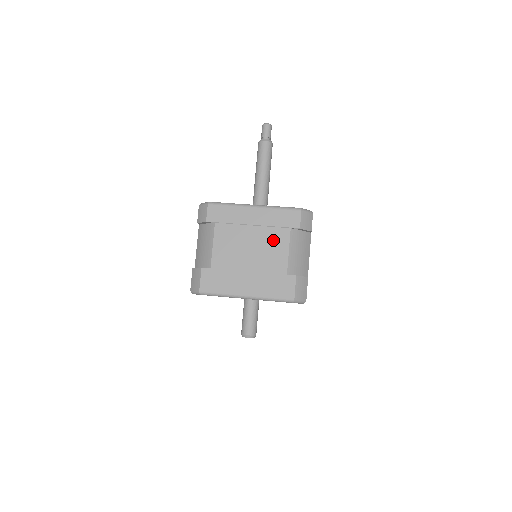
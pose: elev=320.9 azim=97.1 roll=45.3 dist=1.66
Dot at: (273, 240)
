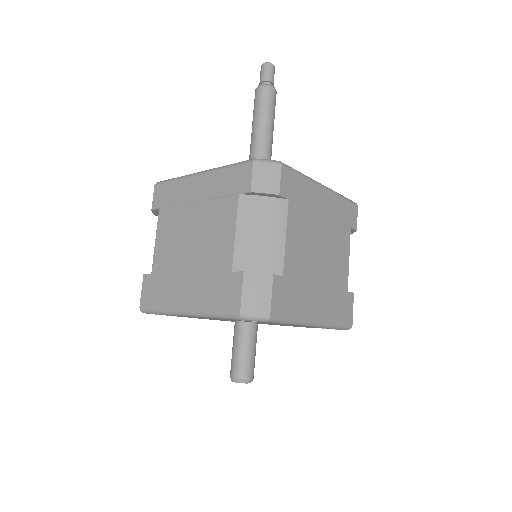
Dot at: (217, 218)
